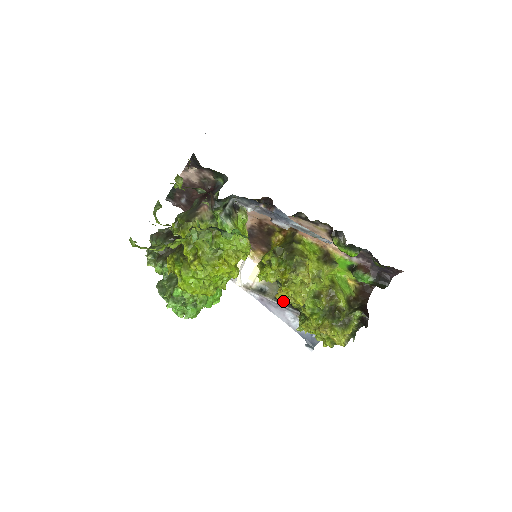
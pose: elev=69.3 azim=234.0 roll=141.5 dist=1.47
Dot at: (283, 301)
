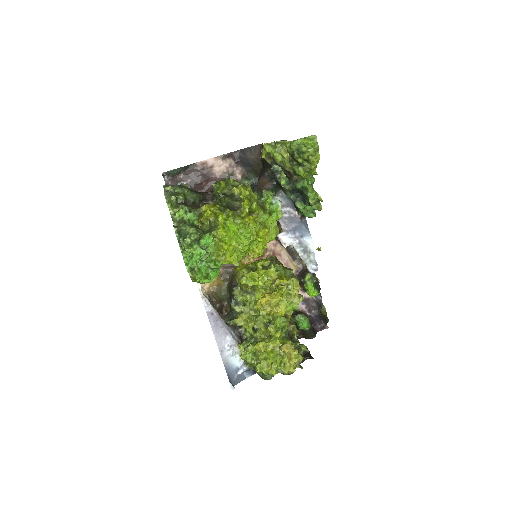
Dot at: (268, 305)
